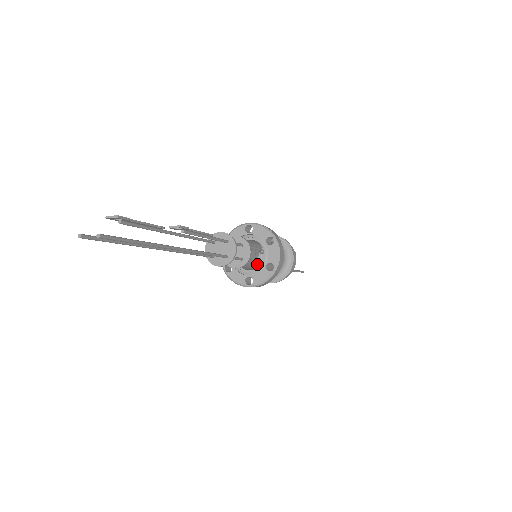
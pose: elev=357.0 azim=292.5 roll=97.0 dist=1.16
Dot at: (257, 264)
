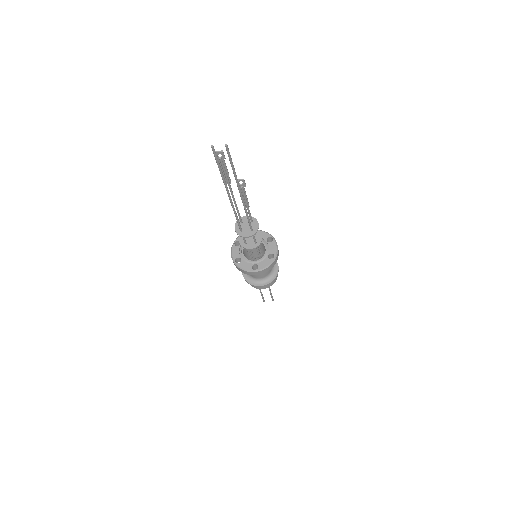
Dot at: occluded
